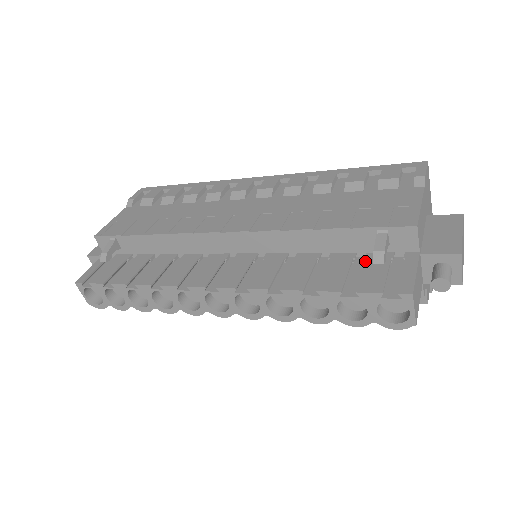
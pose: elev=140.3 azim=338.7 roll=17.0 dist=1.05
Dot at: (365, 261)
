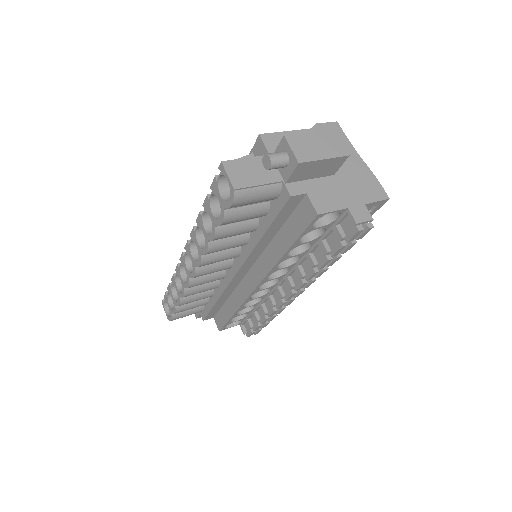
Dot at: occluded
